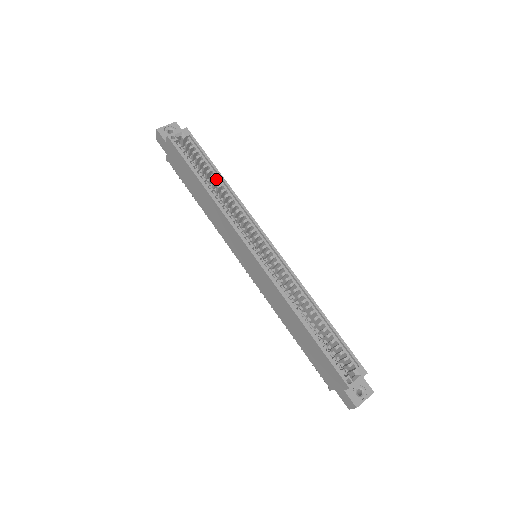
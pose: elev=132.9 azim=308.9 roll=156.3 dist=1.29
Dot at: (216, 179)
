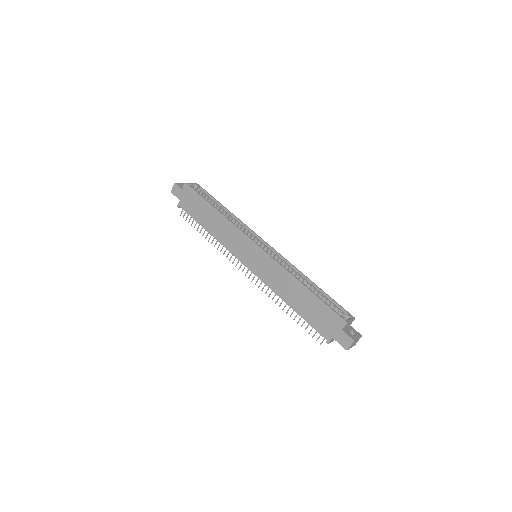
Dot at: (222, 209)
